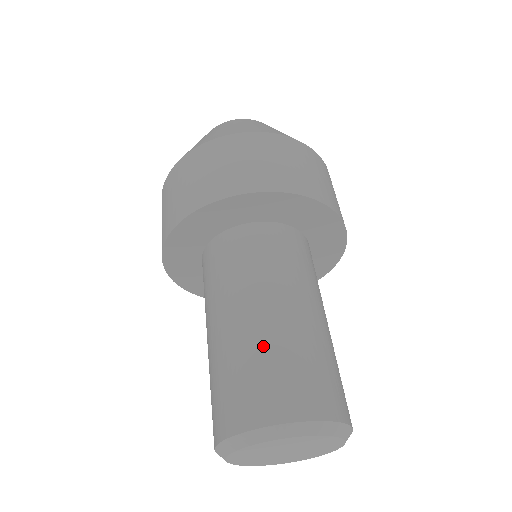
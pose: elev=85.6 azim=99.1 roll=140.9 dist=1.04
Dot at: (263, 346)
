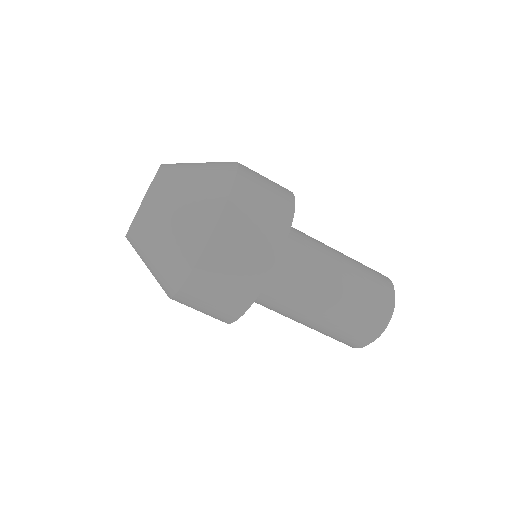
Dot at: (344, 314)
